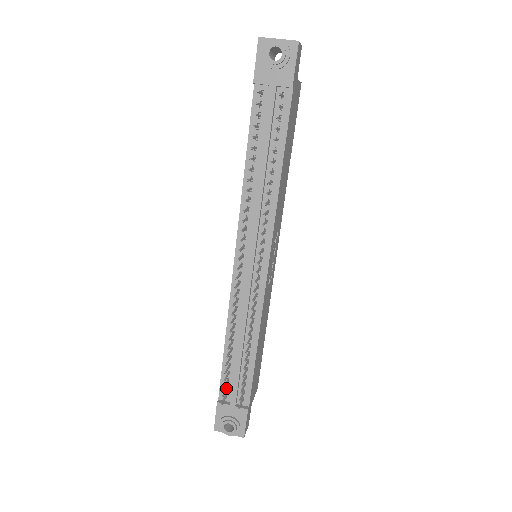
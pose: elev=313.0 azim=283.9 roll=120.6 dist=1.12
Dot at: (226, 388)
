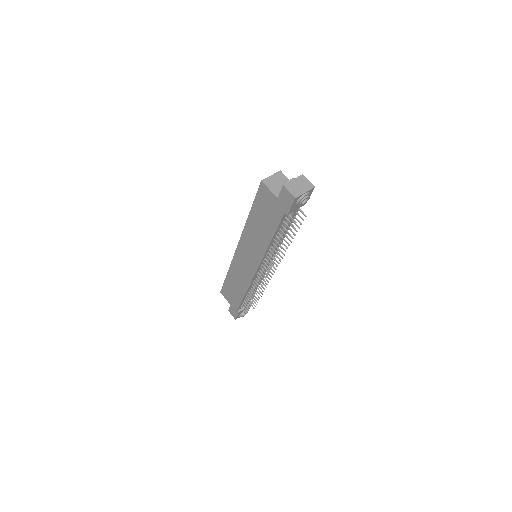
Dot at: (243, 306)
